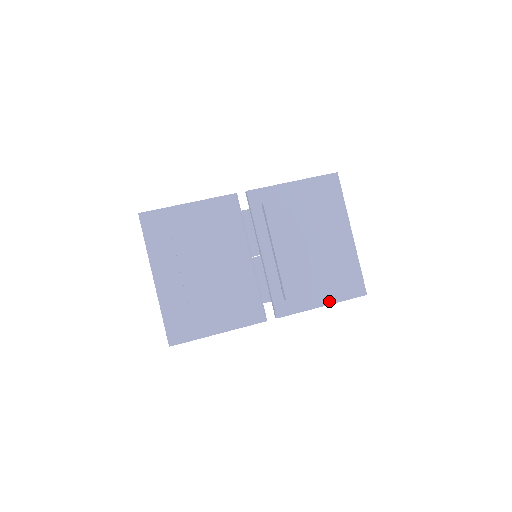
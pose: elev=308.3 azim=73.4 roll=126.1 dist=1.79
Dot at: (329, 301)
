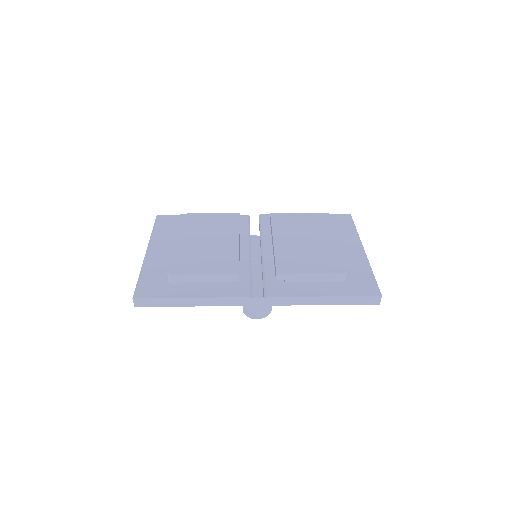
Dot at: (332, 293)
